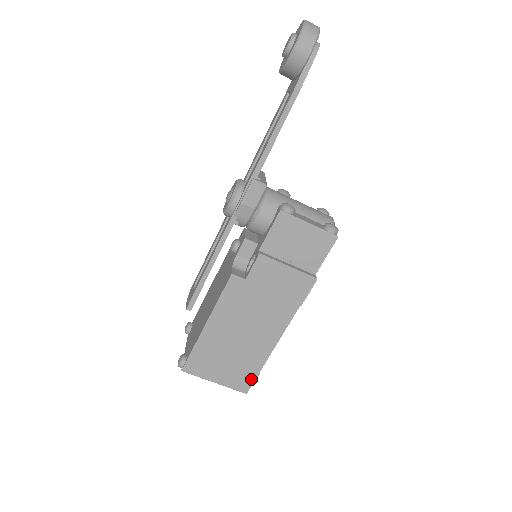
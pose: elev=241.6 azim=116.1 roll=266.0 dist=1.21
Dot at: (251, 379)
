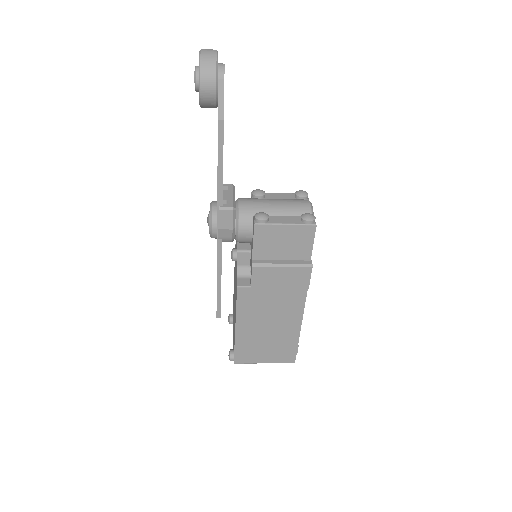
Dot at: (293, 352)
